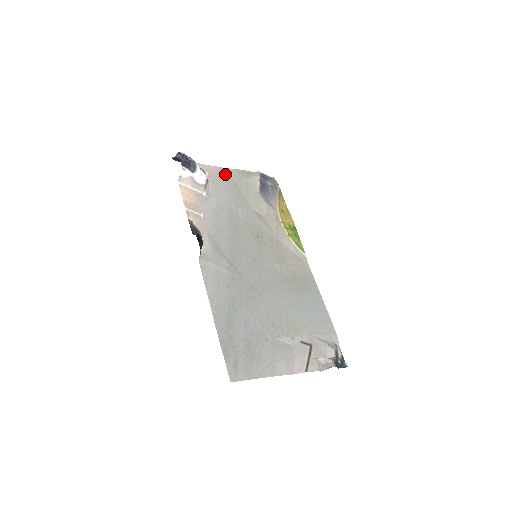
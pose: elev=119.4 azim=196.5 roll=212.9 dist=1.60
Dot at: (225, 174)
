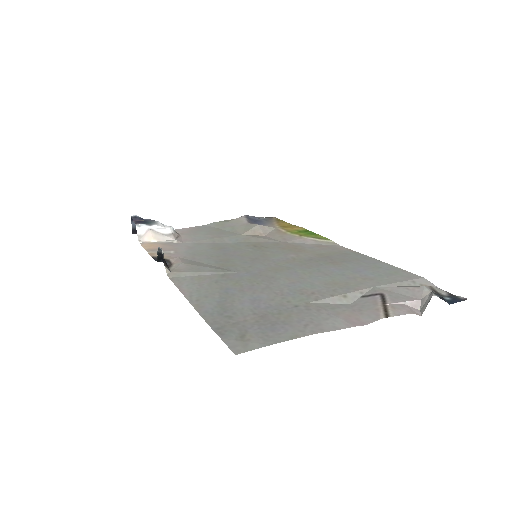
Dot at: (202, 228)
